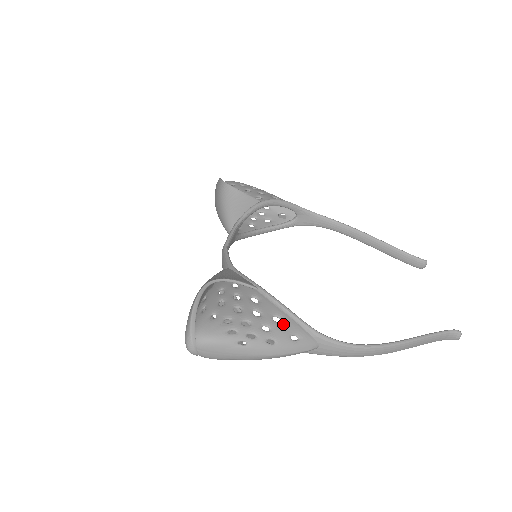
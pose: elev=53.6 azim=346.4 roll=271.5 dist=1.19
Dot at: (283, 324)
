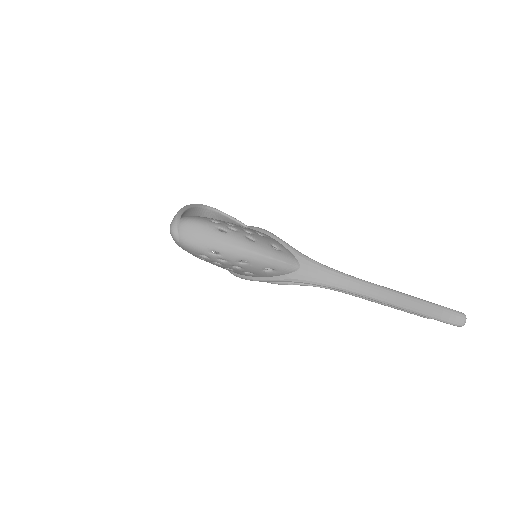
Dot at: (265, 237)
